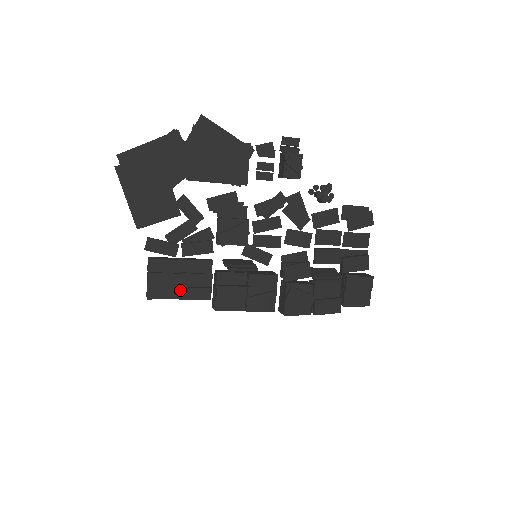
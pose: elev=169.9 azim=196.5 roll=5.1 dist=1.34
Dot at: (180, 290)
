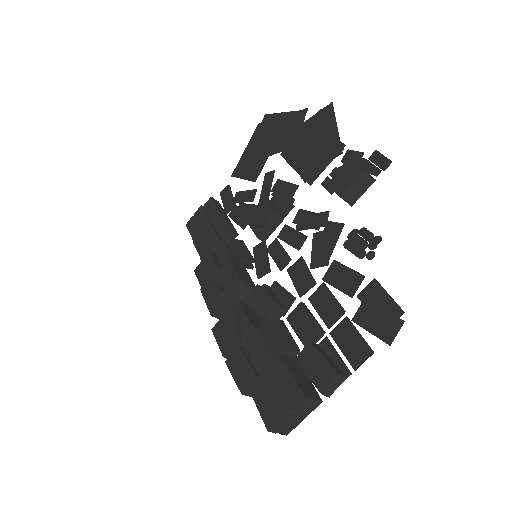
Dot at: (199, 234)
